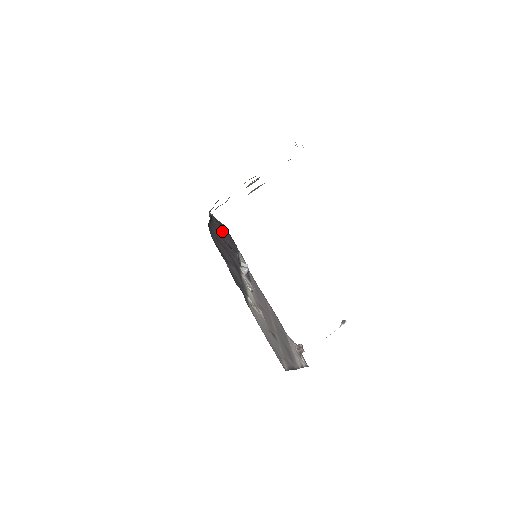
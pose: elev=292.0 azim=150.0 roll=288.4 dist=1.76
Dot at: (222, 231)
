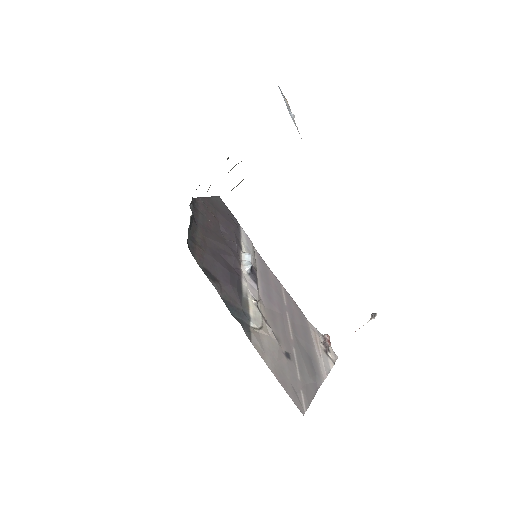
Dot at: (213, 215)
